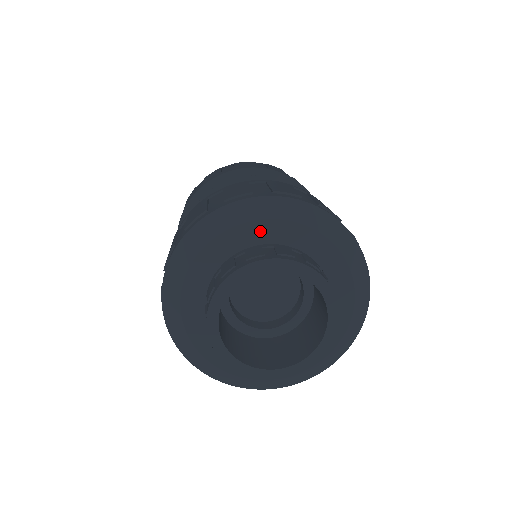
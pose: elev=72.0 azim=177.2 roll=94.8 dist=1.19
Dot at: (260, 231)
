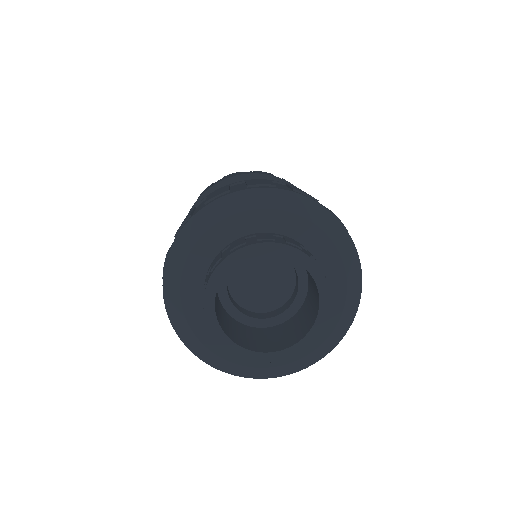
Dot at: (241, 223)
